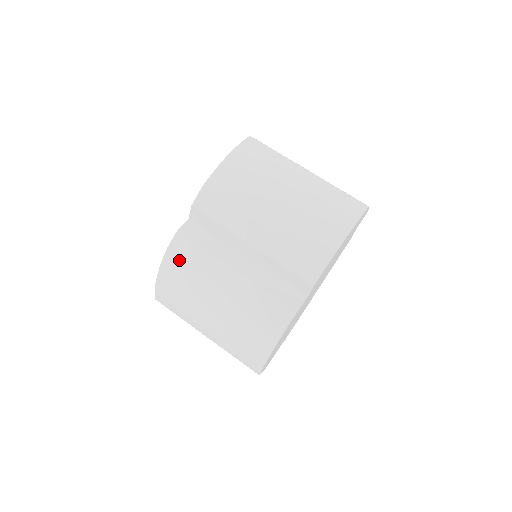
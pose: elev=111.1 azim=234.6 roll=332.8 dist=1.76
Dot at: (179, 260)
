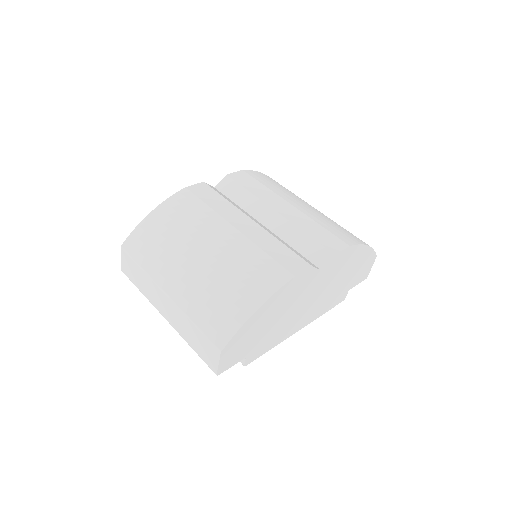
Dot at: (194, 197)
